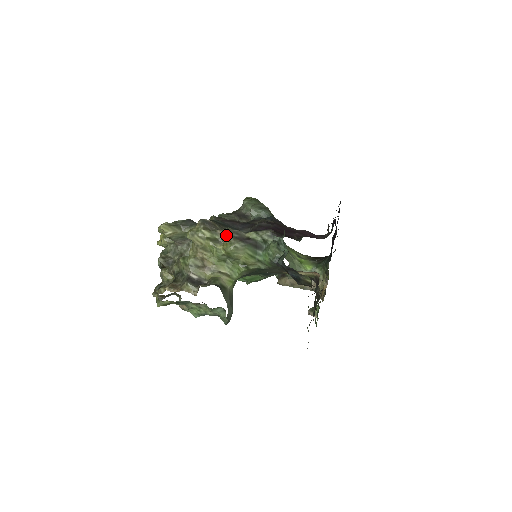
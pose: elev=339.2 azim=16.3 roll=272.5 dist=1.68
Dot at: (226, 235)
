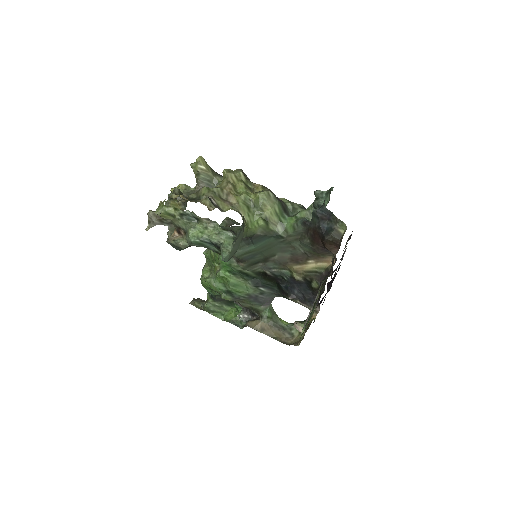
Dot at: (262, 185)
